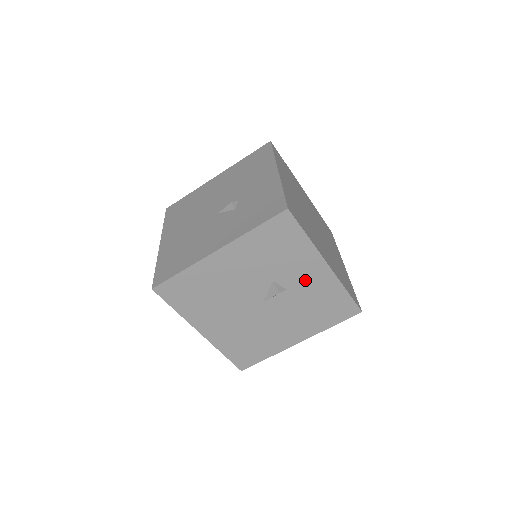
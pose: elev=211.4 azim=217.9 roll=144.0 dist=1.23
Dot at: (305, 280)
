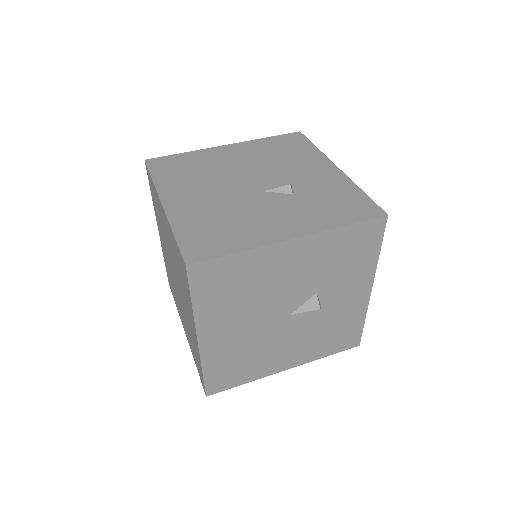
Dot at: (343, 299)
